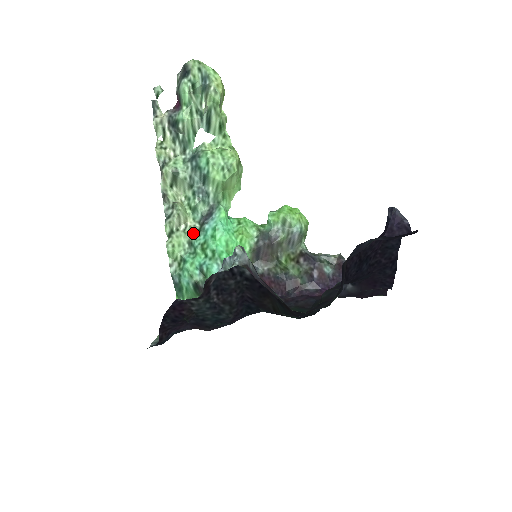
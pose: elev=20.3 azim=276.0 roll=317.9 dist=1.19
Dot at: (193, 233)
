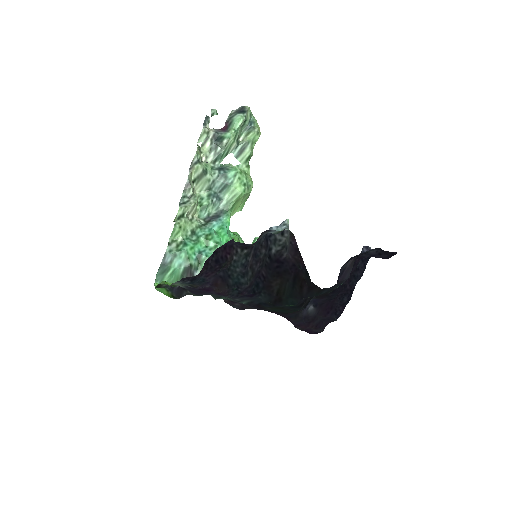
Dot at: (199, 225)
